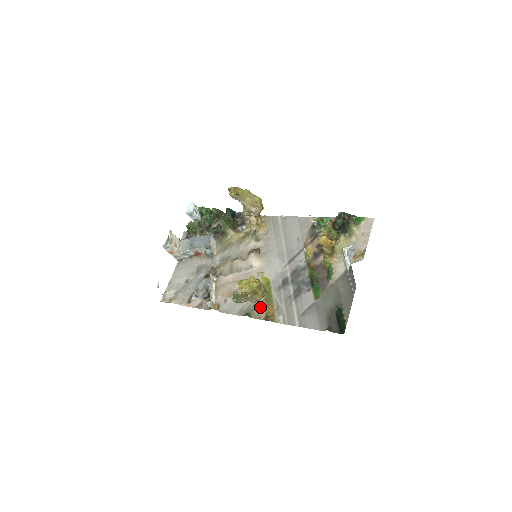
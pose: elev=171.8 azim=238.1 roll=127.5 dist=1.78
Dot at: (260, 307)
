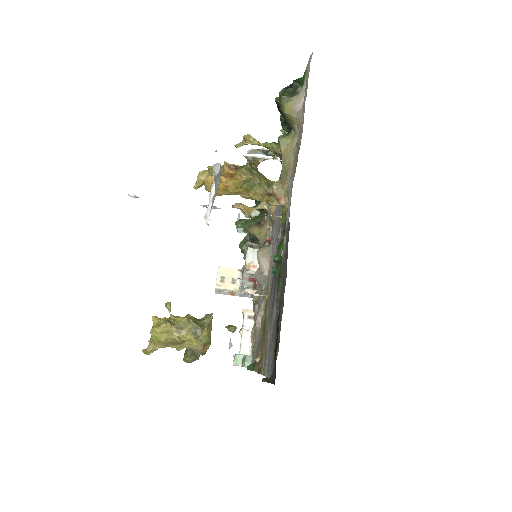
Dot at: (259, 347)
